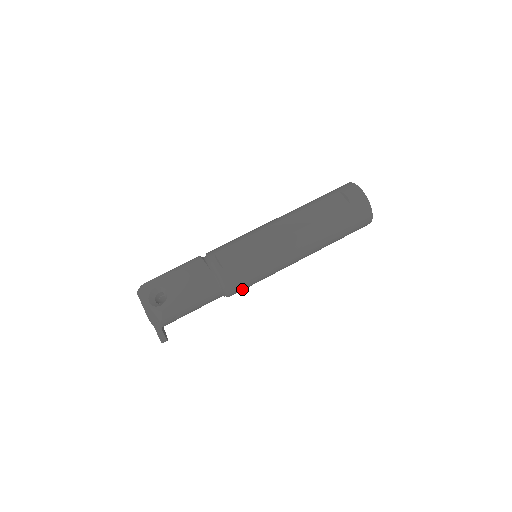
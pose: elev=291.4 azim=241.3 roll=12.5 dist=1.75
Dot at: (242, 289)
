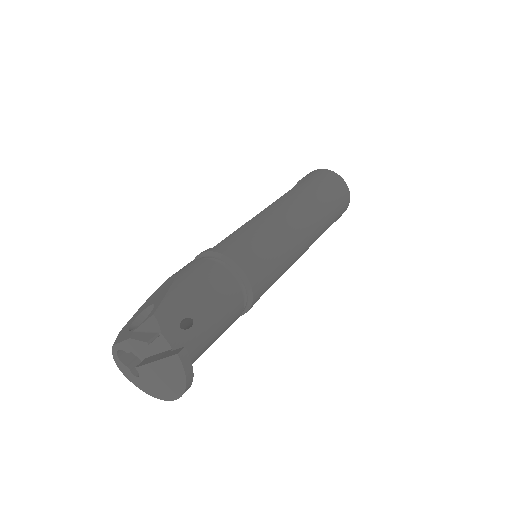
Dot at: (260, 268)
